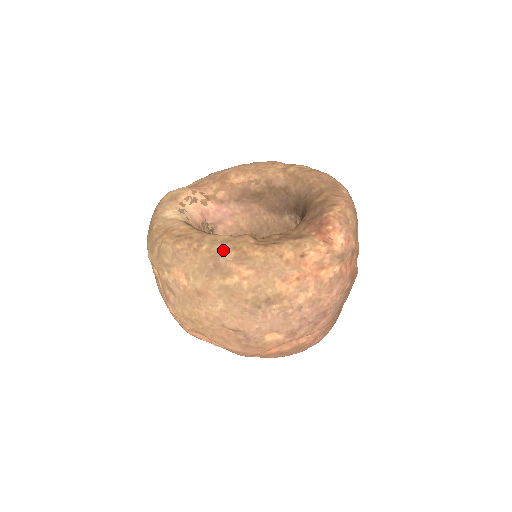
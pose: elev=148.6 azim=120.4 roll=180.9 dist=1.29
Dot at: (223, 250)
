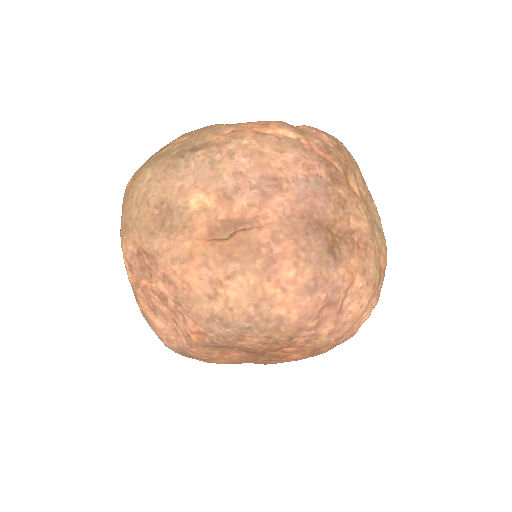
Dot at: occluded
